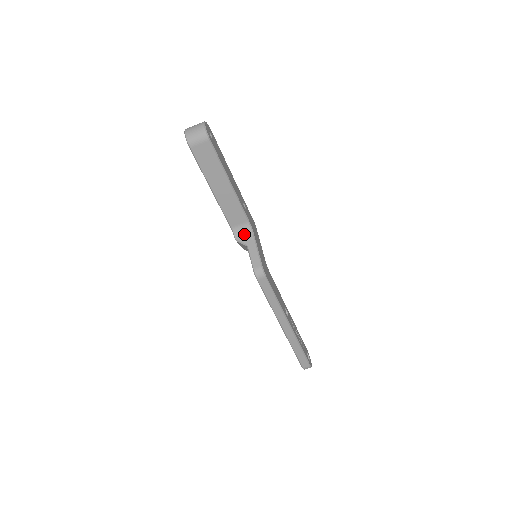
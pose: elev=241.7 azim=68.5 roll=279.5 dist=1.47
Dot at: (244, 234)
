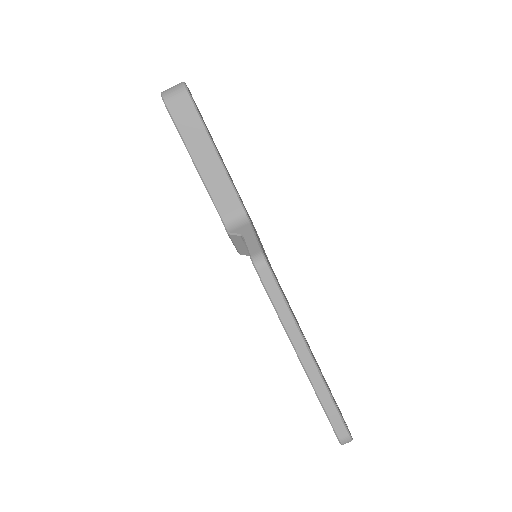
Dot at: (238, 224)
